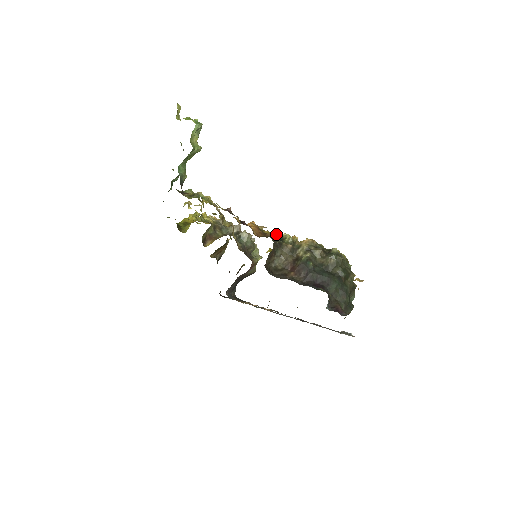
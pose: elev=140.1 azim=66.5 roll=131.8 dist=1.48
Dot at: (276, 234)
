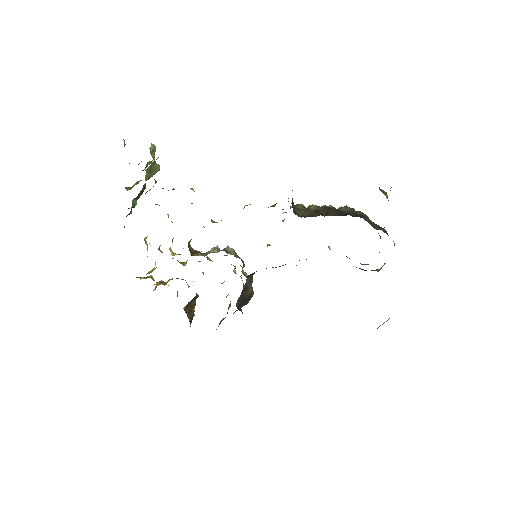
Dot at: occluded
